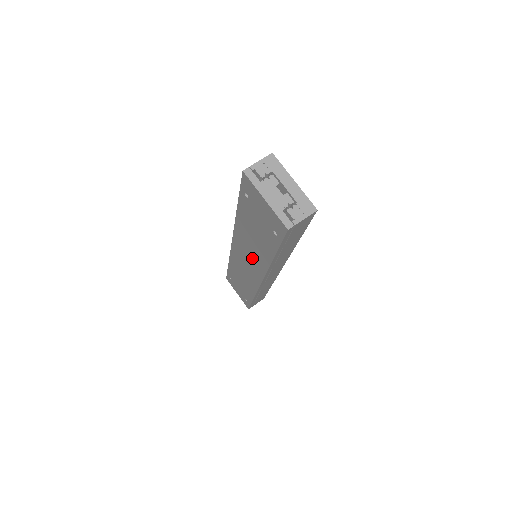
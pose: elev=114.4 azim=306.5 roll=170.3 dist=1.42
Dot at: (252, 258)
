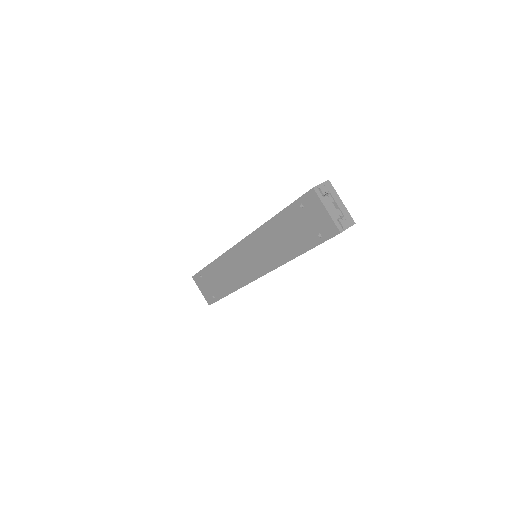
Dot at: (264, 256)
